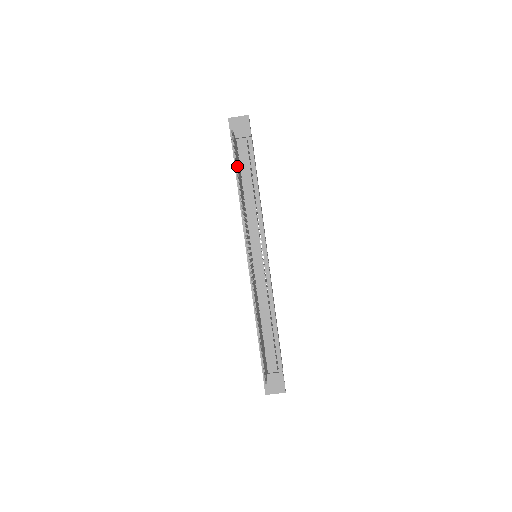
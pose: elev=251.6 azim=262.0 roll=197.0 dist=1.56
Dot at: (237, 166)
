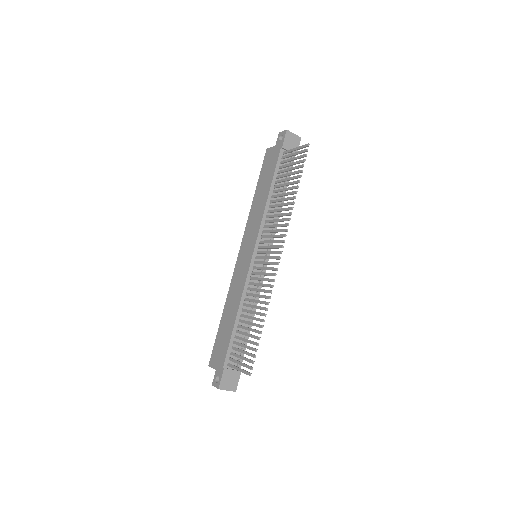
Dot at: (295, 173)
